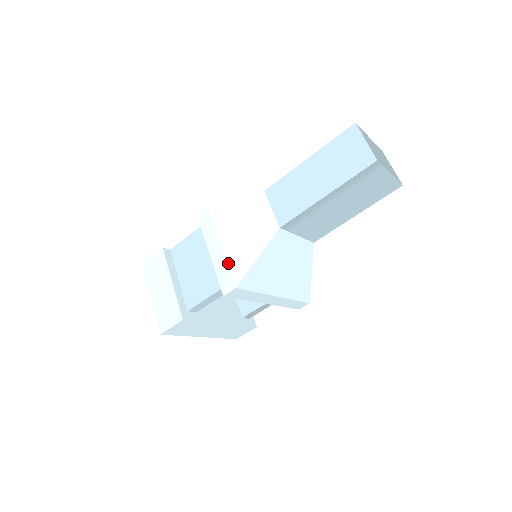
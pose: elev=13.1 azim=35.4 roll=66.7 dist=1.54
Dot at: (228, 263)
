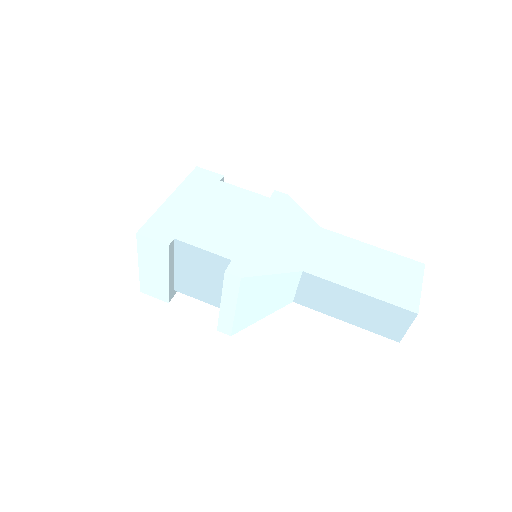
Dot at: (234, 321)
